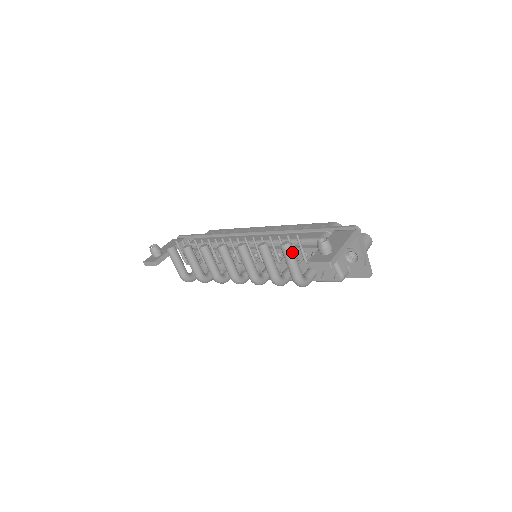
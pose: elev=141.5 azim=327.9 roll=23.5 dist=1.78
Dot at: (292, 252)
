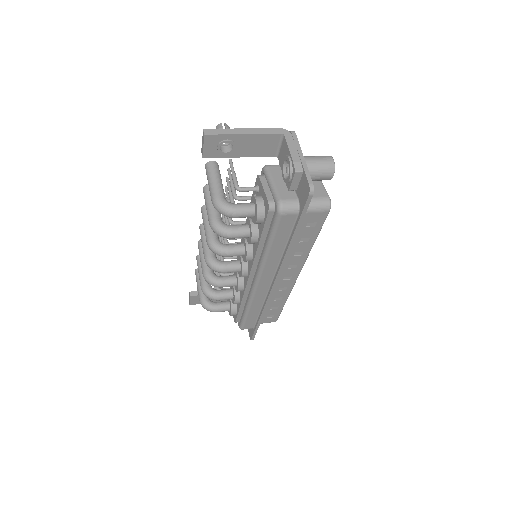
Dot at: (212, 168)
